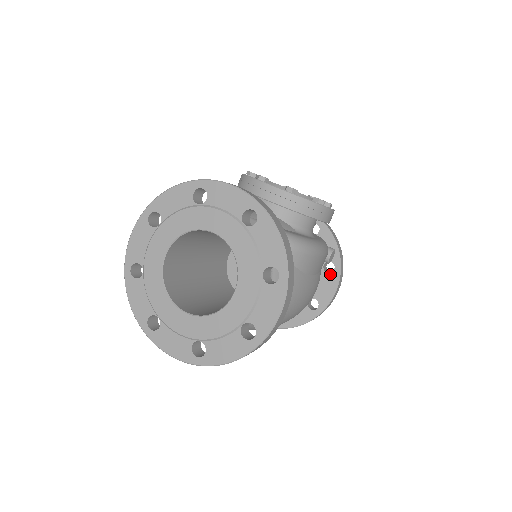
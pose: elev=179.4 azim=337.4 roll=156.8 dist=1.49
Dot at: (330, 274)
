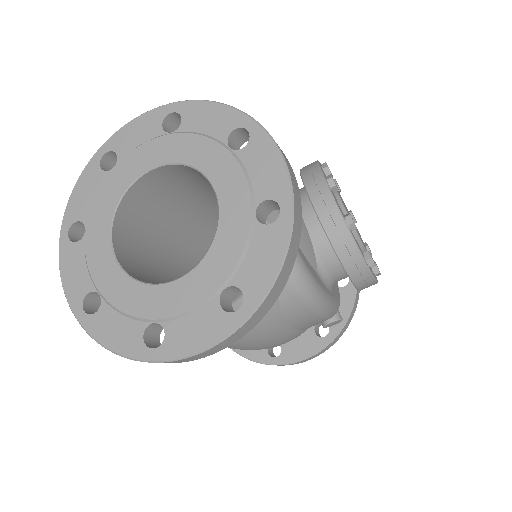
Dot at: (317, 337)
